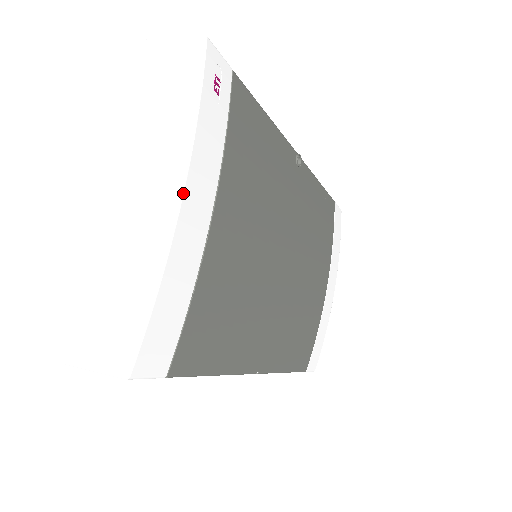
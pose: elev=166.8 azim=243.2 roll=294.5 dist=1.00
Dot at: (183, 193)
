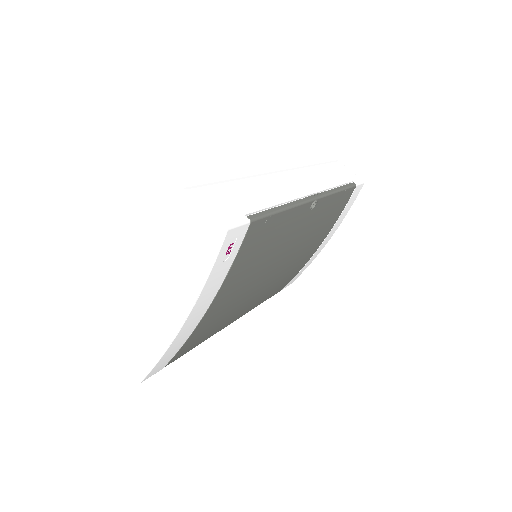
Dot at: (185, 321)
